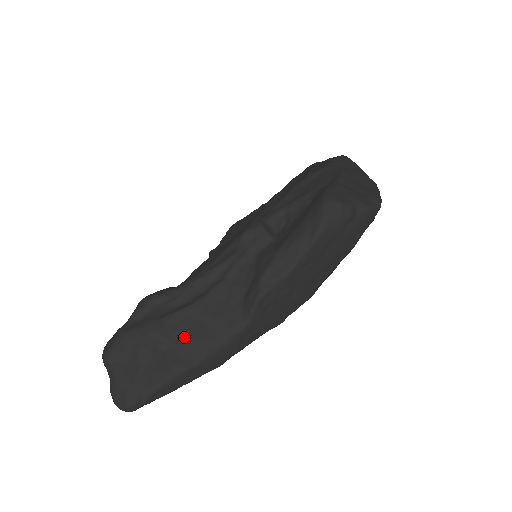
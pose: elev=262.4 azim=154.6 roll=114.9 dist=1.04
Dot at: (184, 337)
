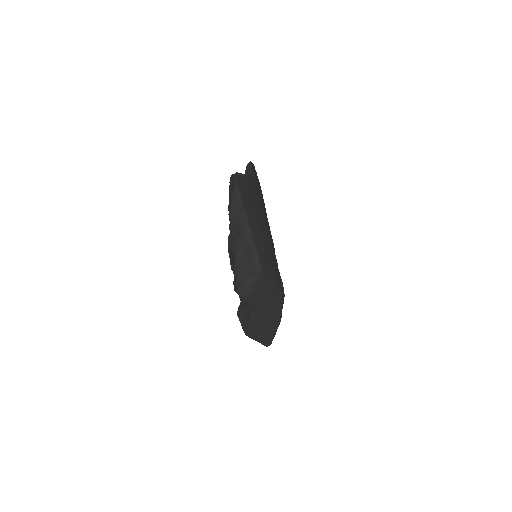
Dot at: (258, 327)
